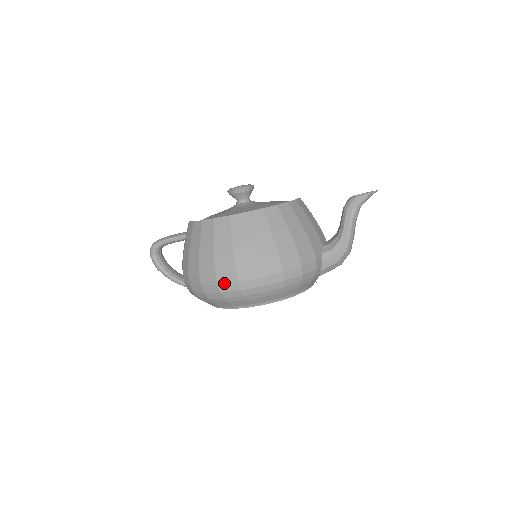
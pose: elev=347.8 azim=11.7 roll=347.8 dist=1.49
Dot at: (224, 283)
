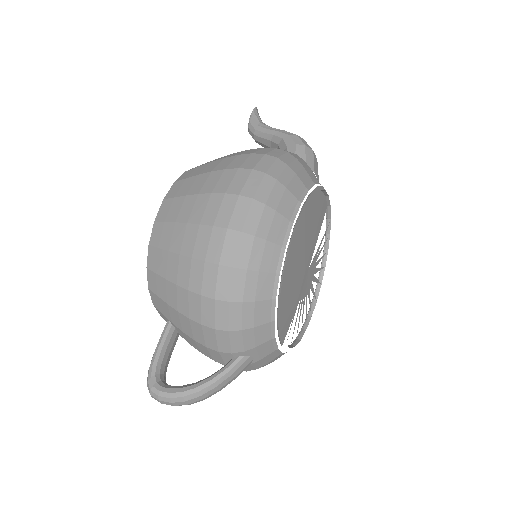
Dot at: (230, 217)
